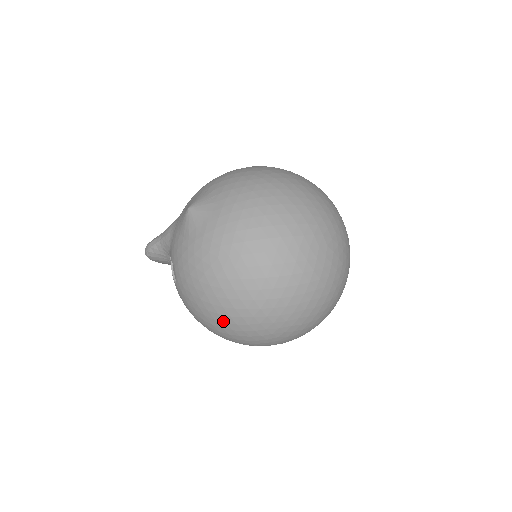
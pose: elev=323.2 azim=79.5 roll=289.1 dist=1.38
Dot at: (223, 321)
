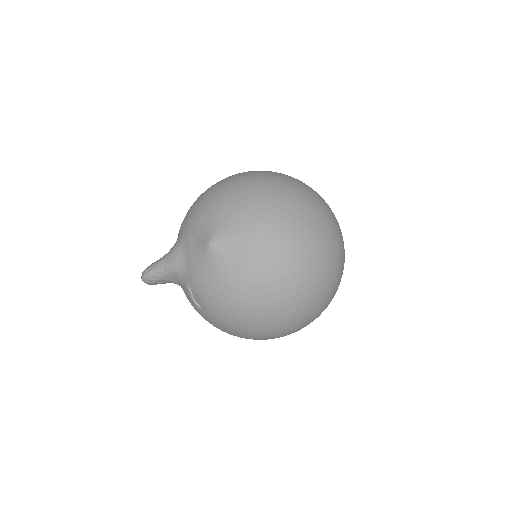
Dot at: (264, 333)
